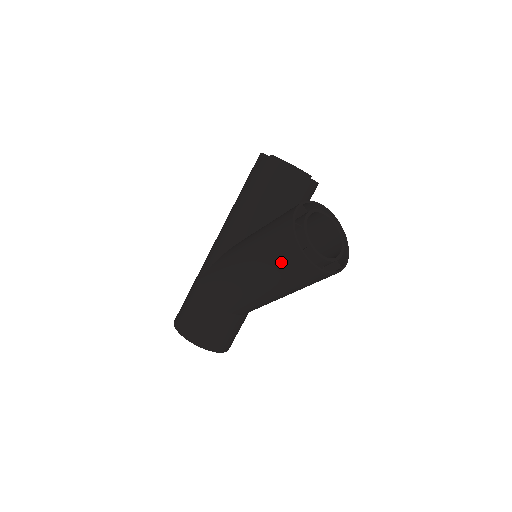
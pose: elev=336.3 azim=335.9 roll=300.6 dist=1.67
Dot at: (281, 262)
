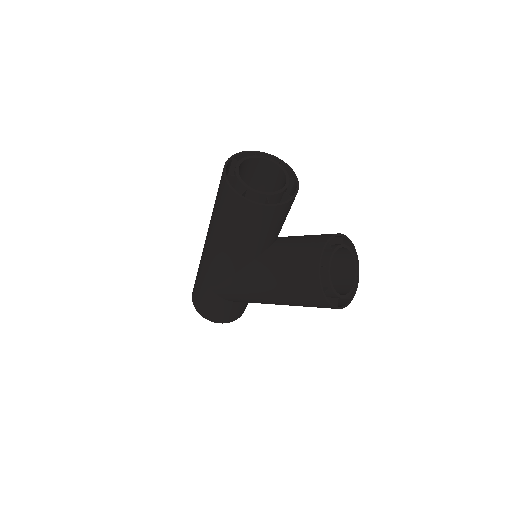
Dot at: occluded
